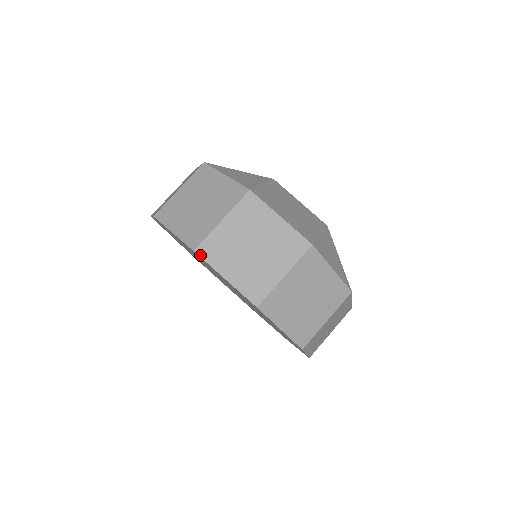
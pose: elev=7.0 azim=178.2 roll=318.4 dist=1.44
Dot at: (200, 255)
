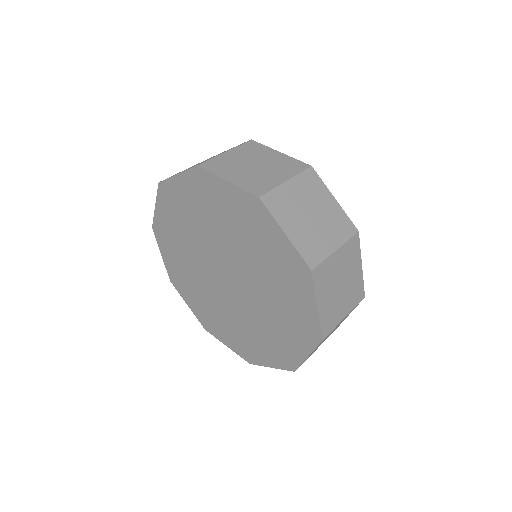
Dot at: (265, 203)
